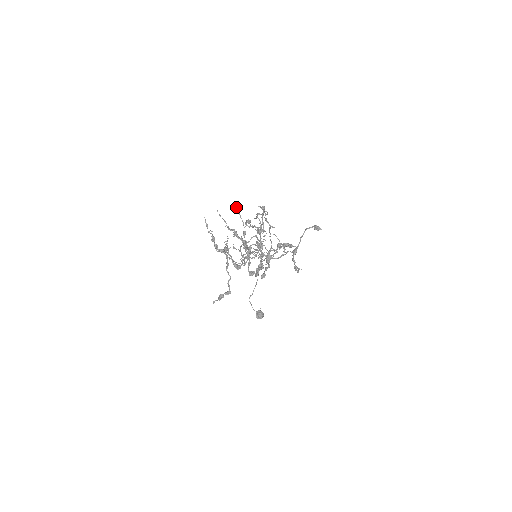
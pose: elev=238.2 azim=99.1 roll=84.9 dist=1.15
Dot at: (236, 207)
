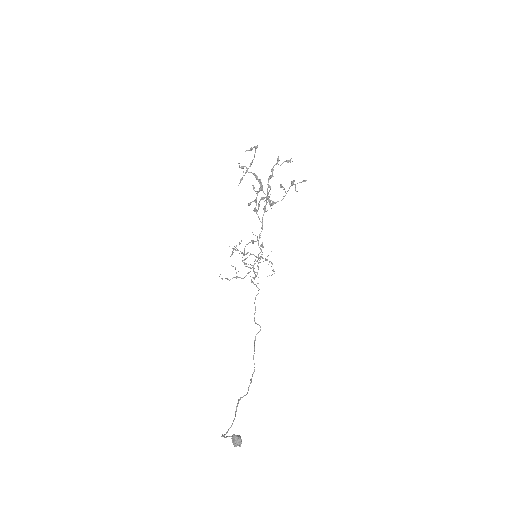
Dot at: (253, 187)
